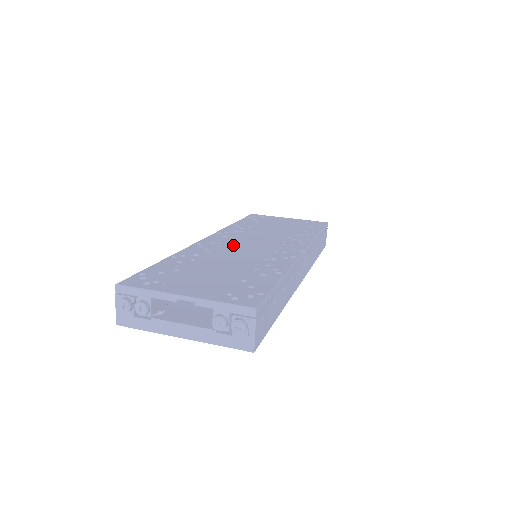
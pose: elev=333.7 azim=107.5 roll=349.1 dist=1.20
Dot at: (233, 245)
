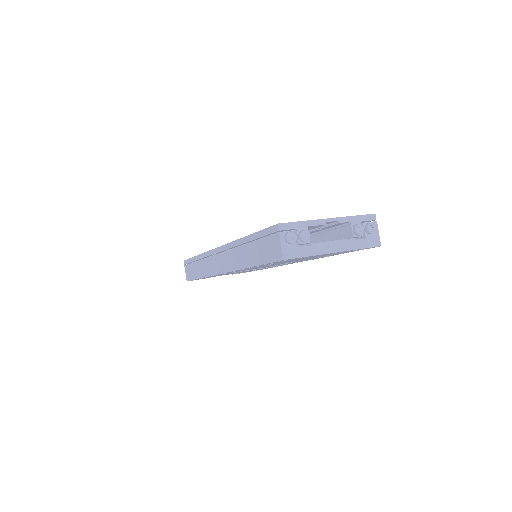
Dot at: occluded
